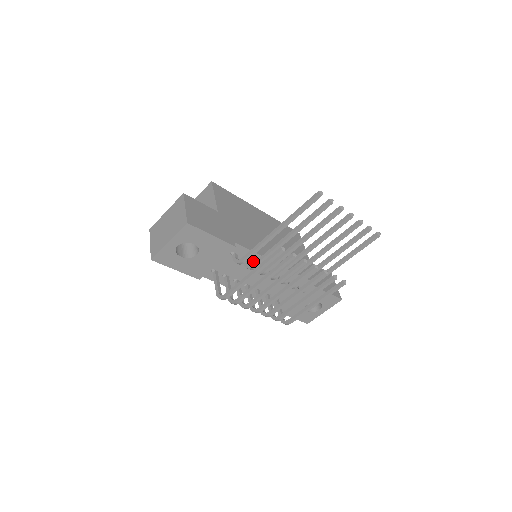
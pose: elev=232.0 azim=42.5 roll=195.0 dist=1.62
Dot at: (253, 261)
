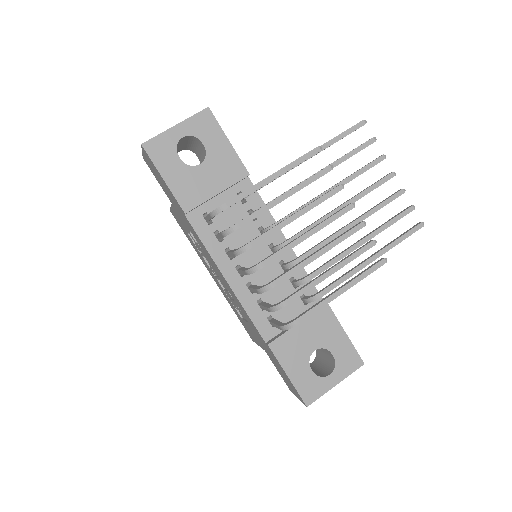
Dot at: (261, 223)
